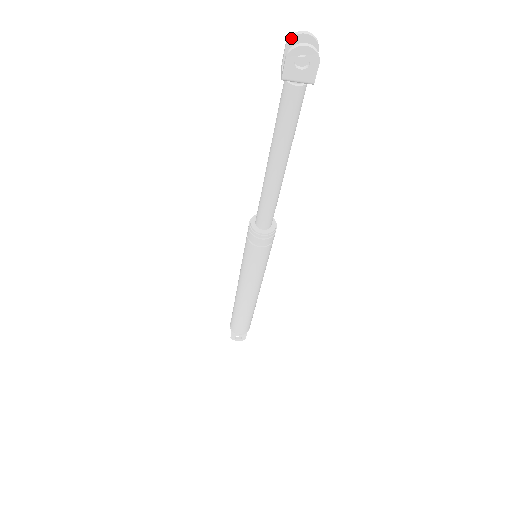
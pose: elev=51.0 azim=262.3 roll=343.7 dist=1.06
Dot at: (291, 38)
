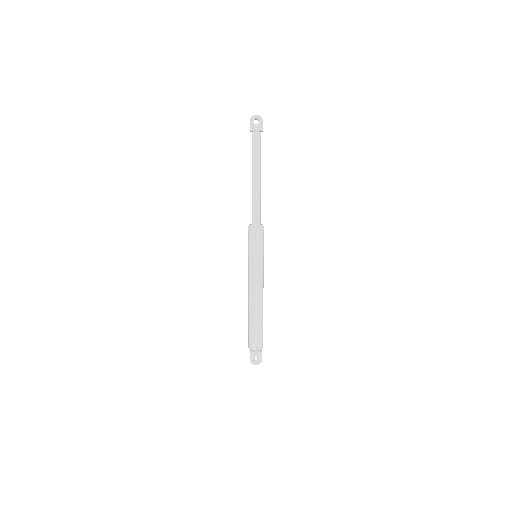
Dot at: occluded
